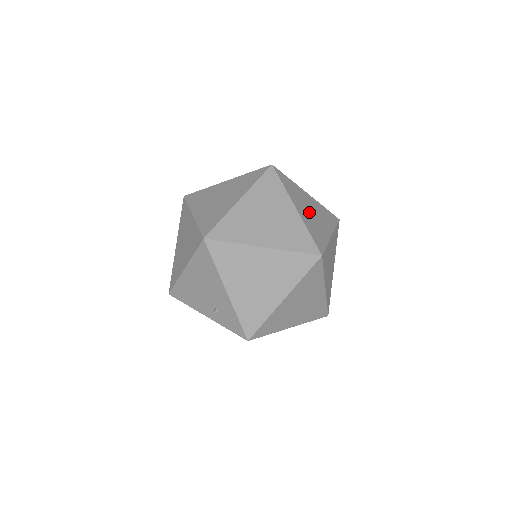
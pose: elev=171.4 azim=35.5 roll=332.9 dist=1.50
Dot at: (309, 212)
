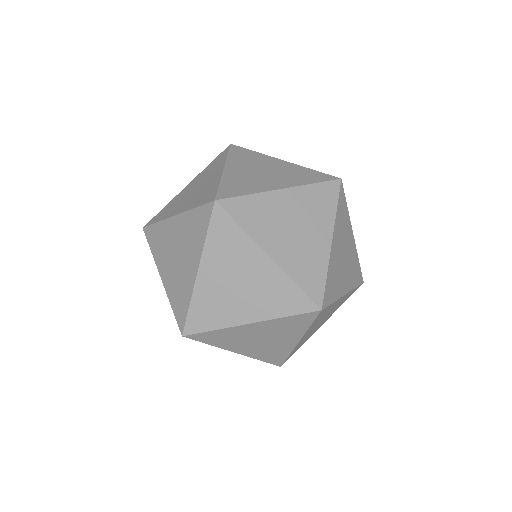
Dot at: (290, 235)
